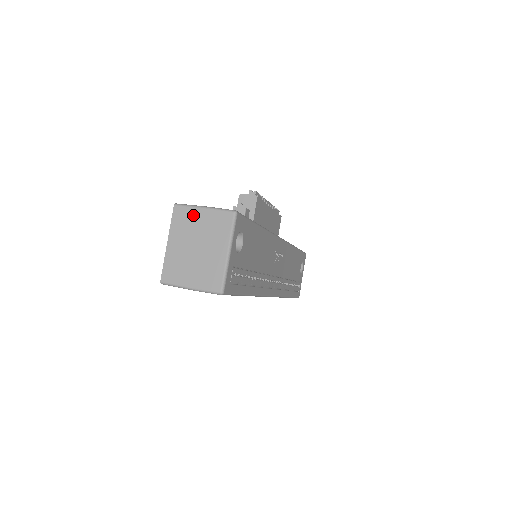
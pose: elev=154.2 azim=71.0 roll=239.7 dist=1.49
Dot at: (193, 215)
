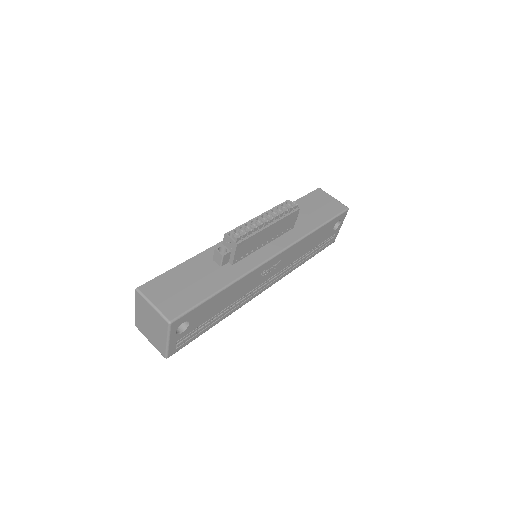
Dot at: (146, 305)
